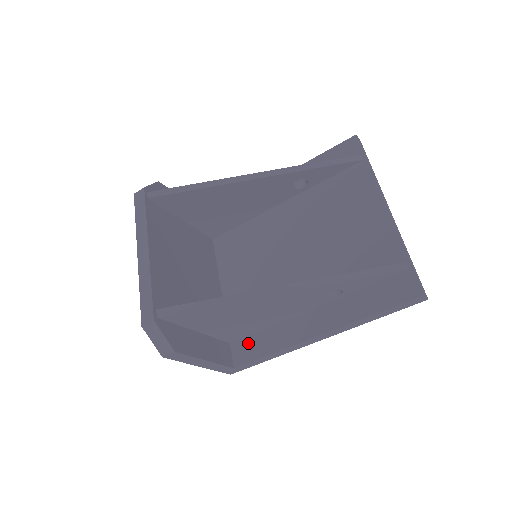
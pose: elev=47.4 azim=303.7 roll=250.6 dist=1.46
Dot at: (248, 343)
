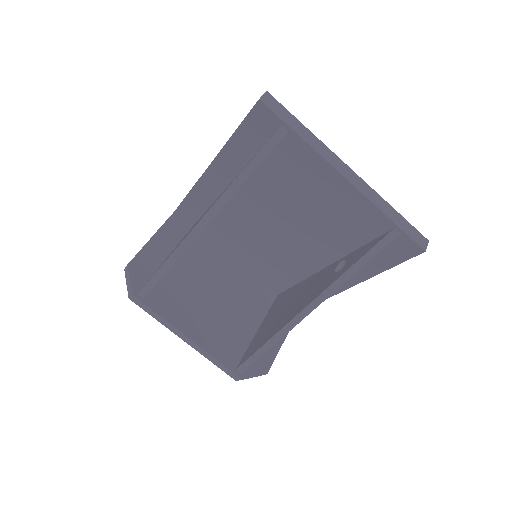
Dot at: occluded
